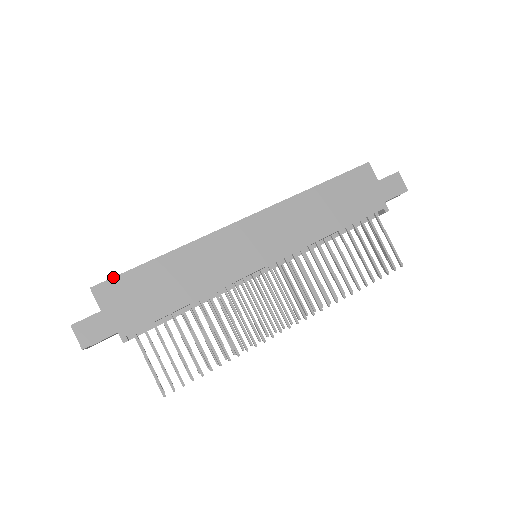
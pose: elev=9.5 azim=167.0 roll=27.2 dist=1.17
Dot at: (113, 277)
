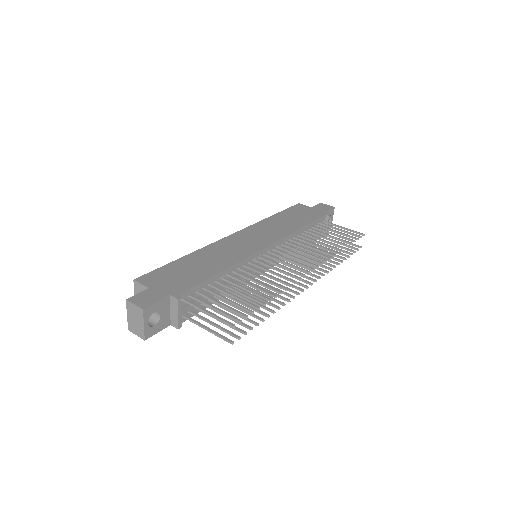
Dot at: (150, 272)
